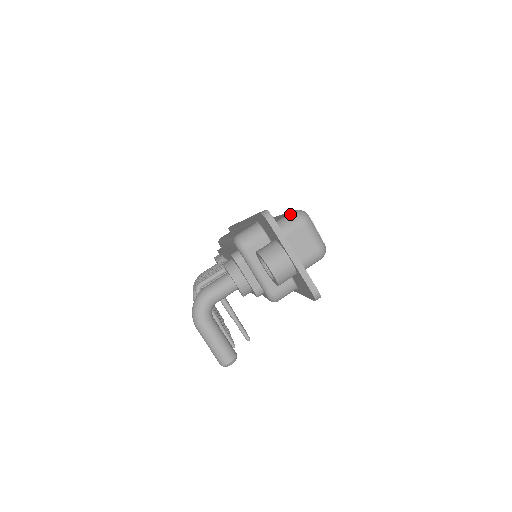
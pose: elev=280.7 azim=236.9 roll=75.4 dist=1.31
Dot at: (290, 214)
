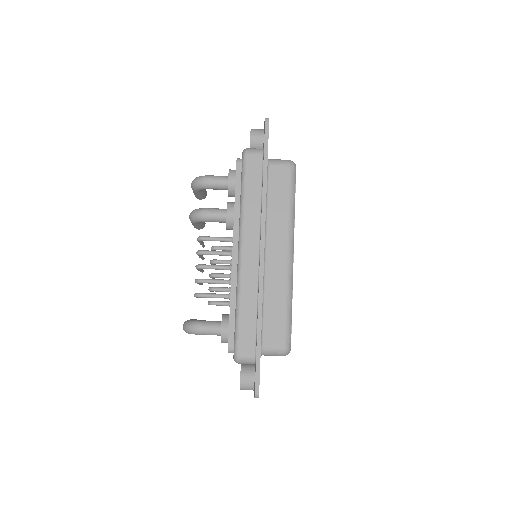
Dot at: (280, 351)
